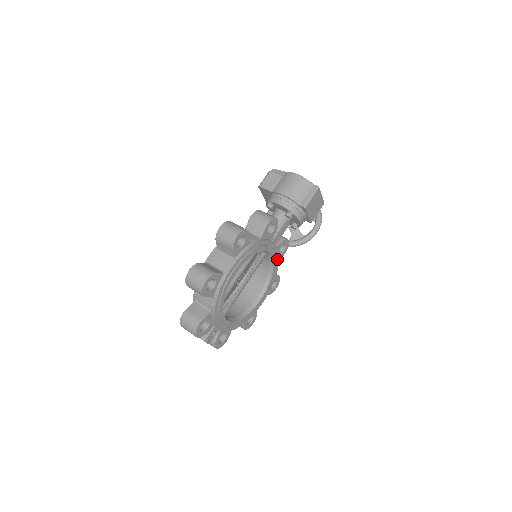
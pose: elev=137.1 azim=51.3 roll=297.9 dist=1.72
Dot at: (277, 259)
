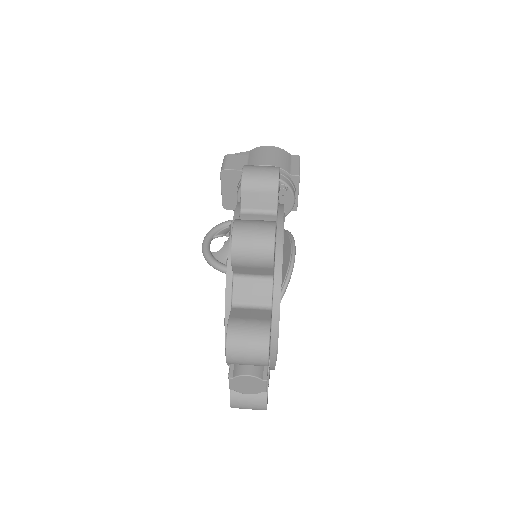
Dot at: occluded
